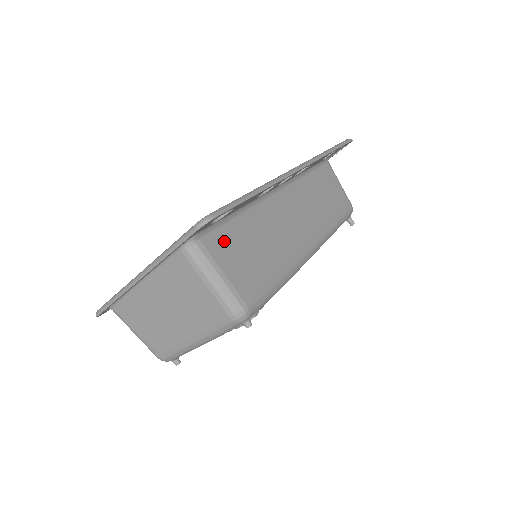
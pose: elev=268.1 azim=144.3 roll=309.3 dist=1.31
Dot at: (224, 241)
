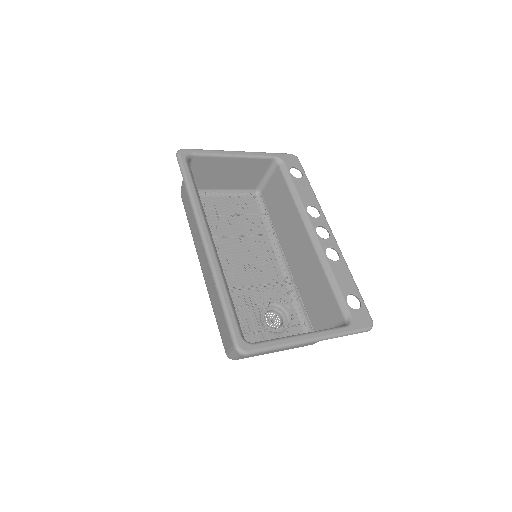
Dot at: (333, 307)
